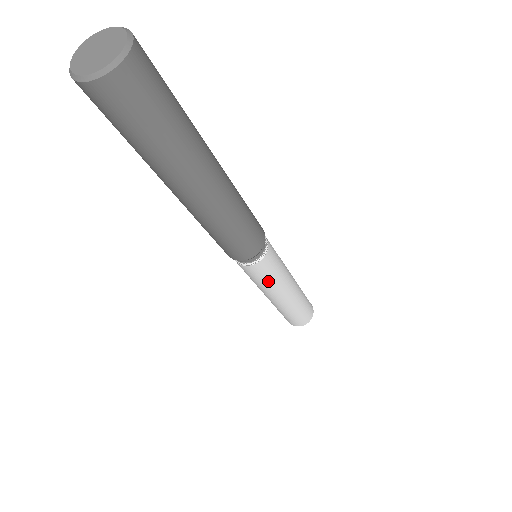
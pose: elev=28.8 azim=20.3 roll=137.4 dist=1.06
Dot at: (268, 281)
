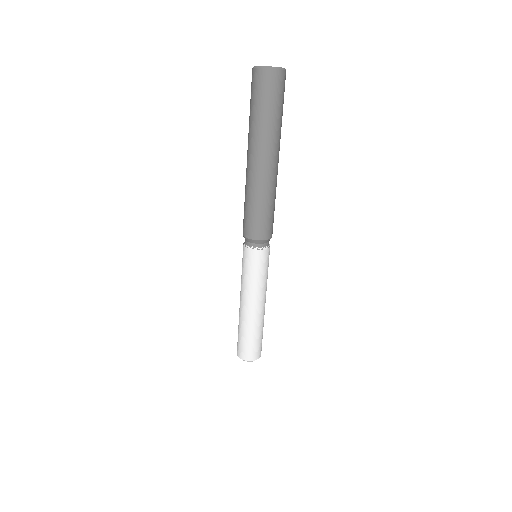
Dot at: (248, 275)
